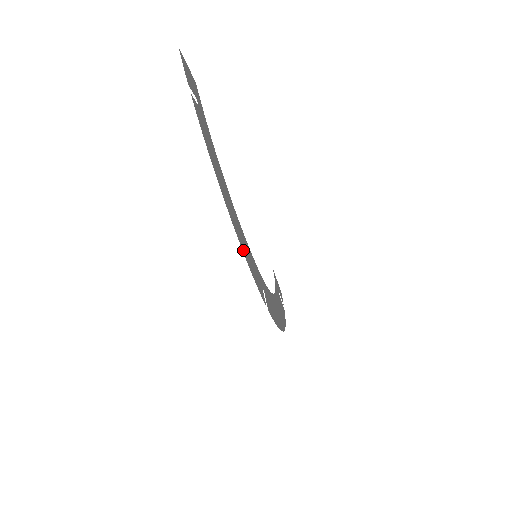
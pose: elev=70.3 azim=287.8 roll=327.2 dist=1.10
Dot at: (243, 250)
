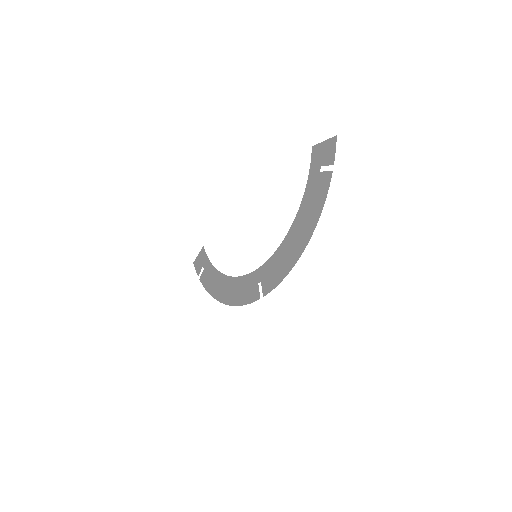
Dot at: (291, 266)
